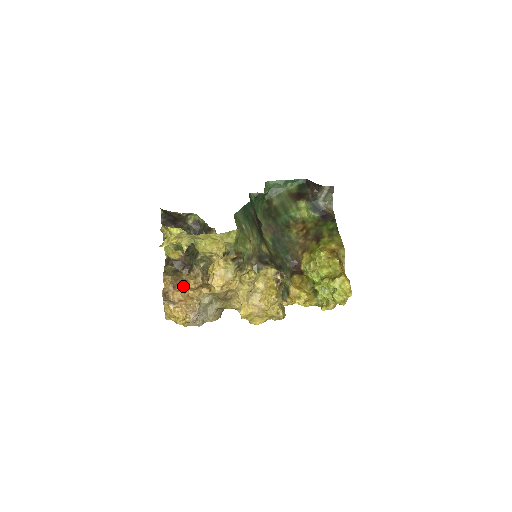
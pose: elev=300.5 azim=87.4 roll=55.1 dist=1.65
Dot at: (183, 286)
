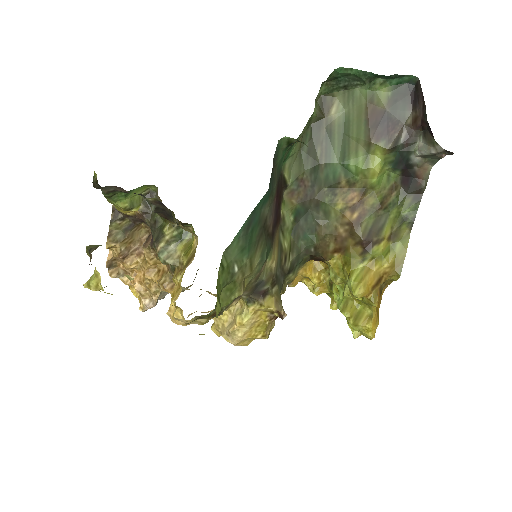
Dot at: (139, 254)
